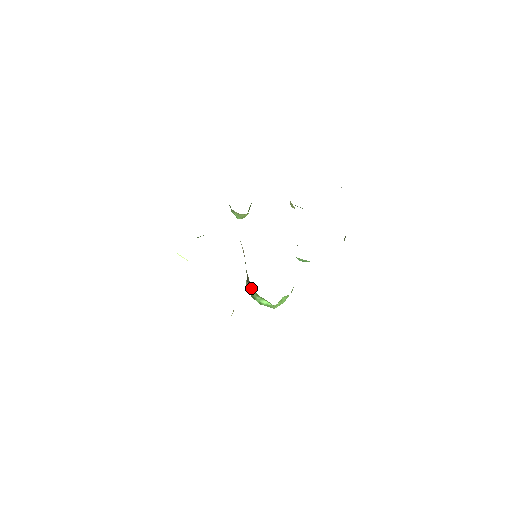
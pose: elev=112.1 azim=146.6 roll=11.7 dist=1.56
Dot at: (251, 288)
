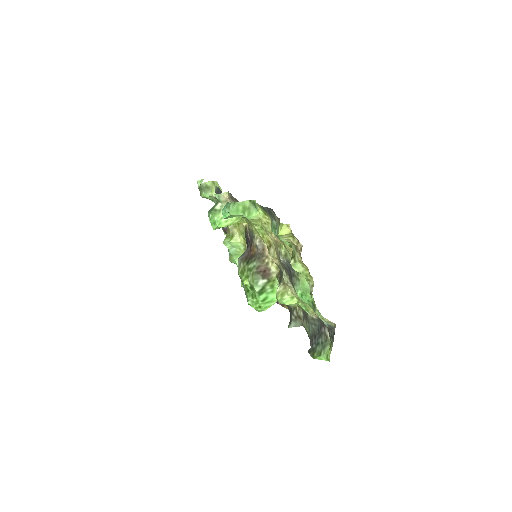
Dot at: (269, 278)
